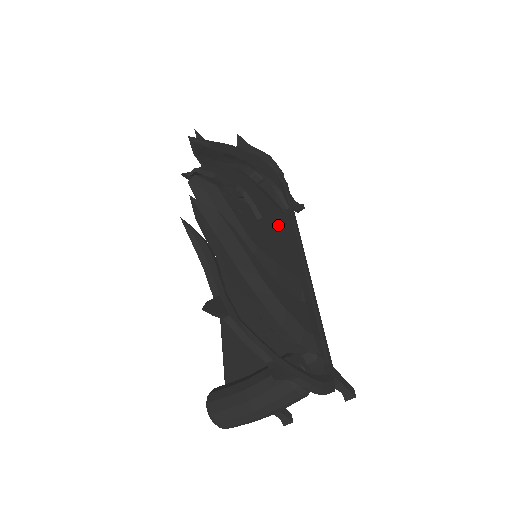
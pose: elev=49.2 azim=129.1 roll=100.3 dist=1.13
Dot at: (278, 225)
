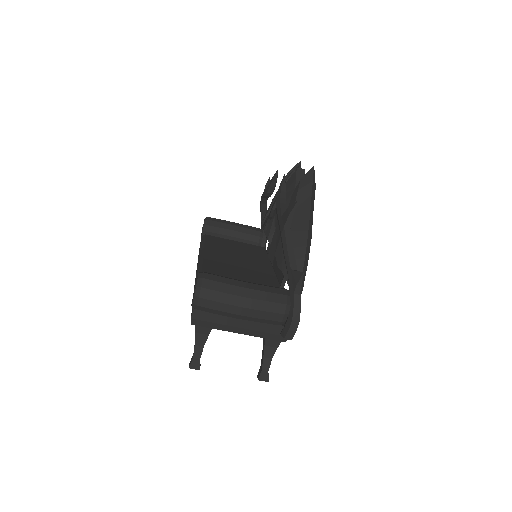
Dot at: occluded
